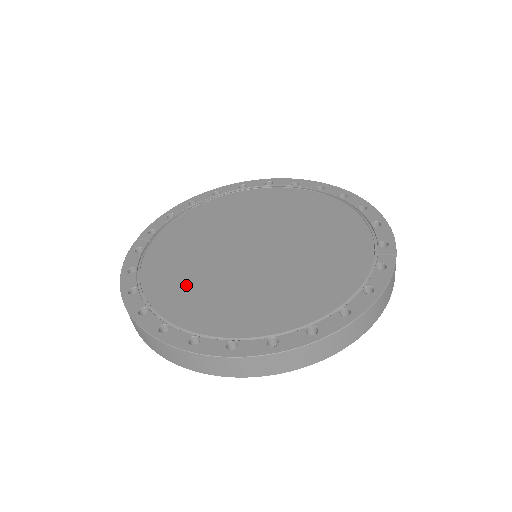
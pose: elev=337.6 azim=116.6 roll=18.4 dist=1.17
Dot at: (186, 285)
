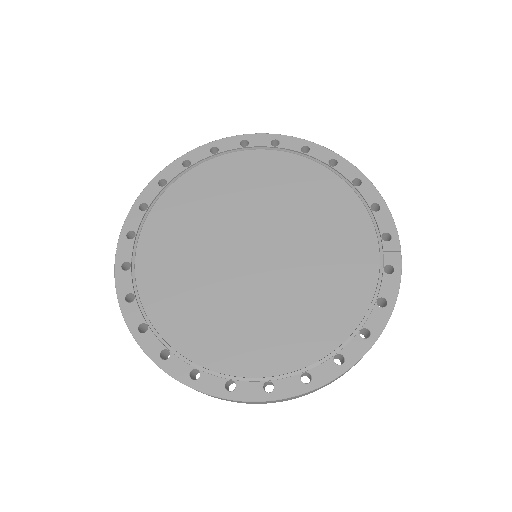
Dot at: (198, 313)
